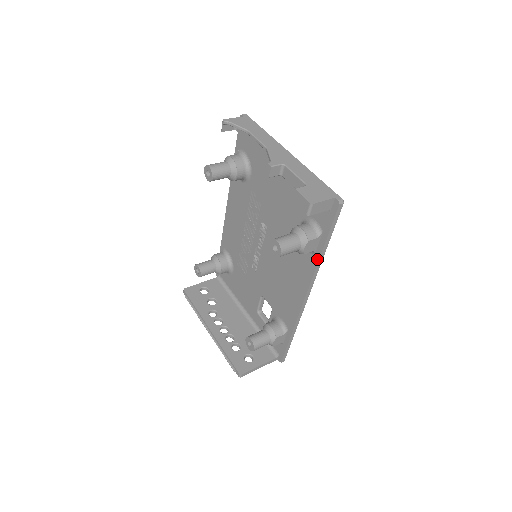
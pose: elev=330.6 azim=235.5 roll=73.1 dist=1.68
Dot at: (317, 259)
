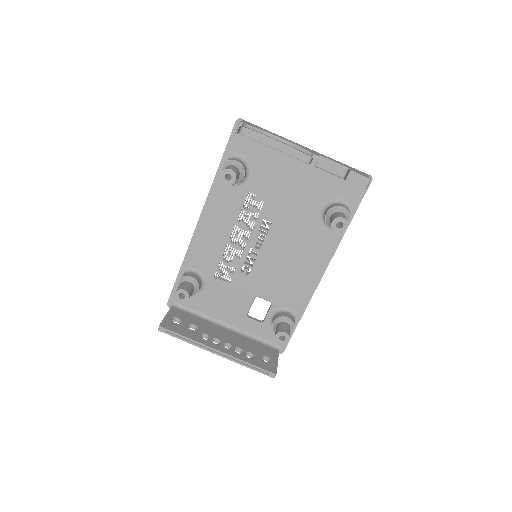
Dot at: (343, 233)
